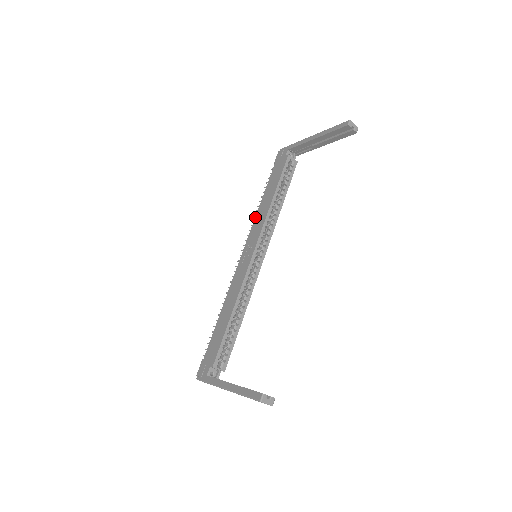
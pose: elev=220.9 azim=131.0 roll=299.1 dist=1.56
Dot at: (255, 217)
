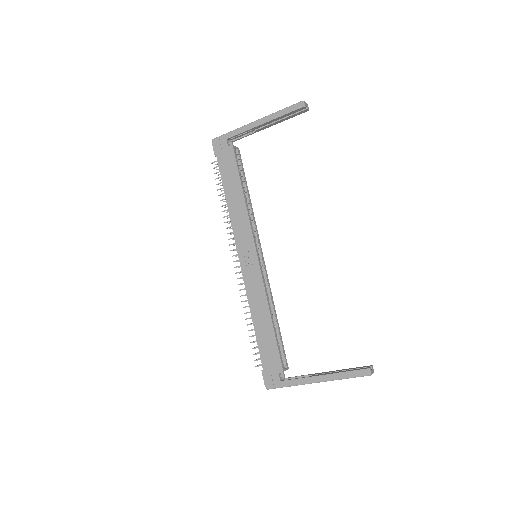
Dot at: (230, 219)
